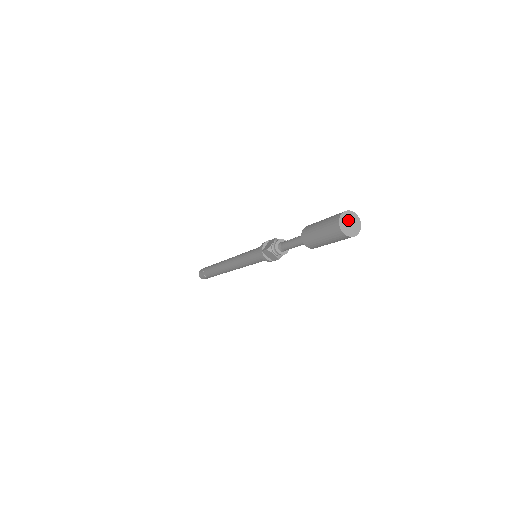
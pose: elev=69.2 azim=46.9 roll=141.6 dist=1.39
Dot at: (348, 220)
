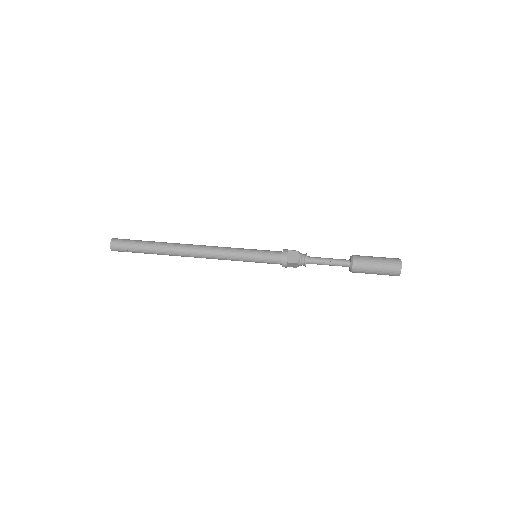
Dot at: occluded
